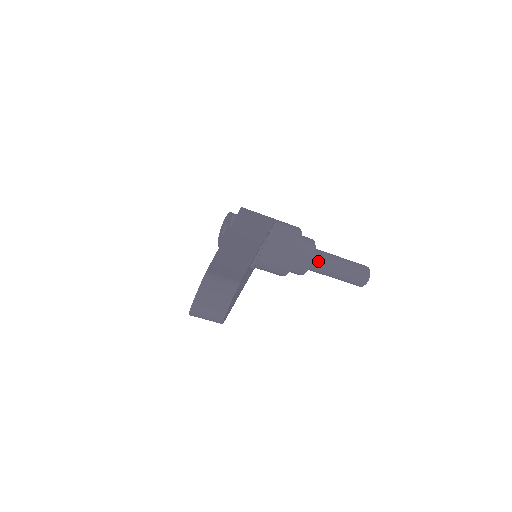
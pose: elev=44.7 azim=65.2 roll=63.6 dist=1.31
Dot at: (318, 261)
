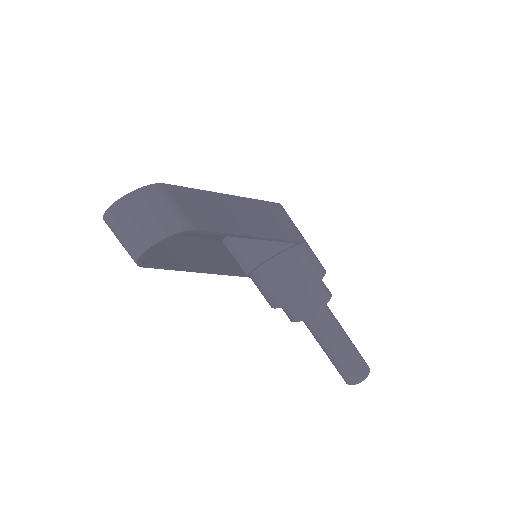
Dot at: (320, 319)
